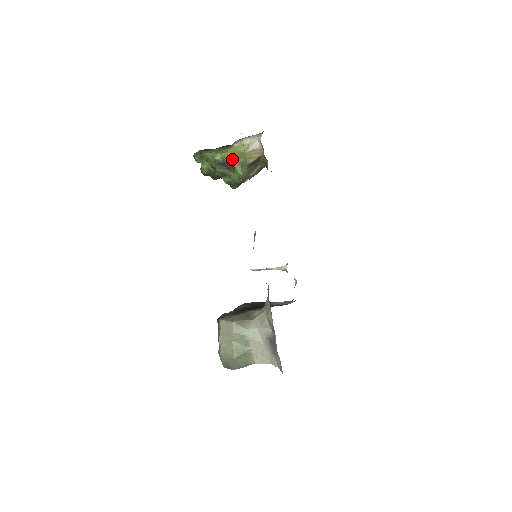
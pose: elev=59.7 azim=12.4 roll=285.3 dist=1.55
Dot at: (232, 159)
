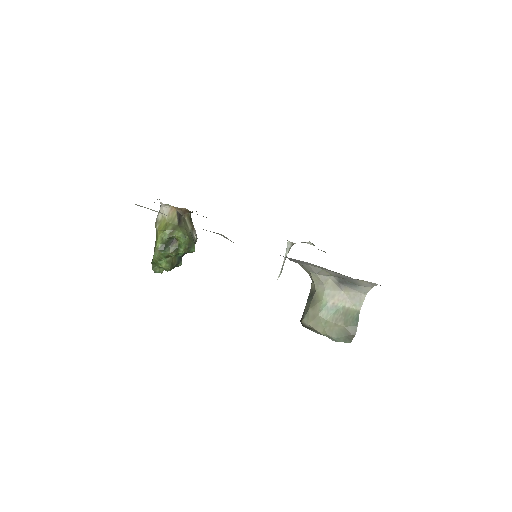
Dot at: (165, 235)
